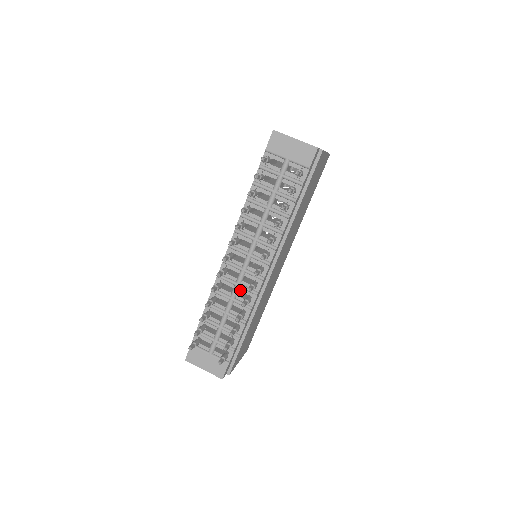
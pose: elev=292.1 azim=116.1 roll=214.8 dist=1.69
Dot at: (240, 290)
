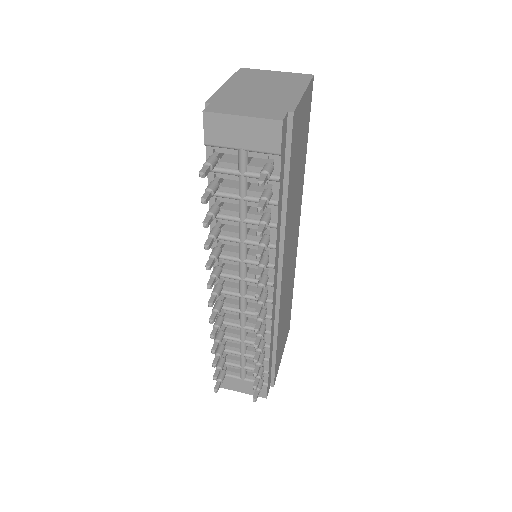
Dot at: (248, 316)
